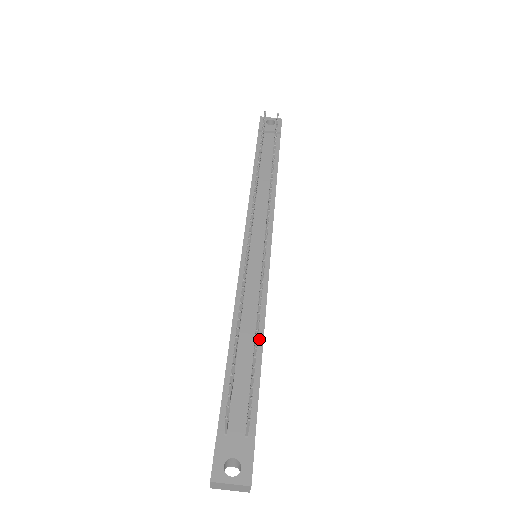
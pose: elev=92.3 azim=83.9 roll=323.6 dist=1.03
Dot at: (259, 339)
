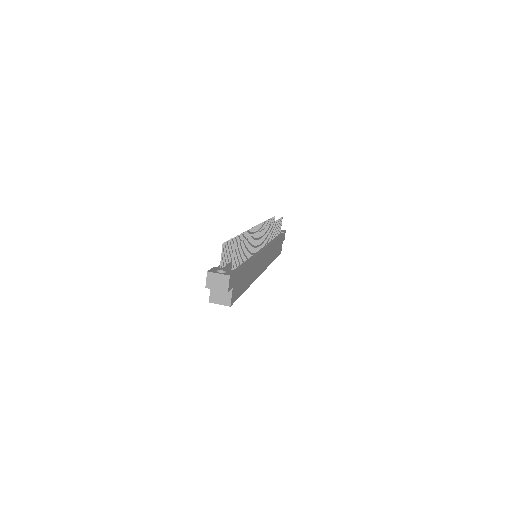
Dot at: (249, 259)
